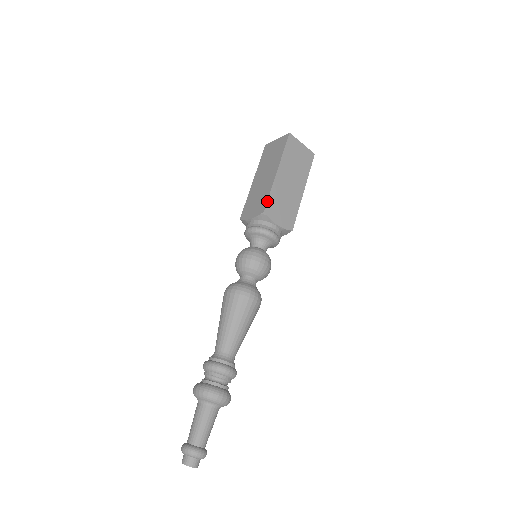
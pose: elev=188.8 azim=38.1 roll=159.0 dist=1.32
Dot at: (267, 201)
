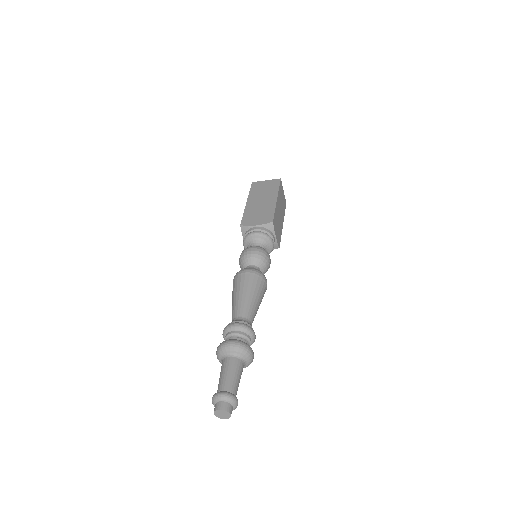
Dot at: (274, 215)
